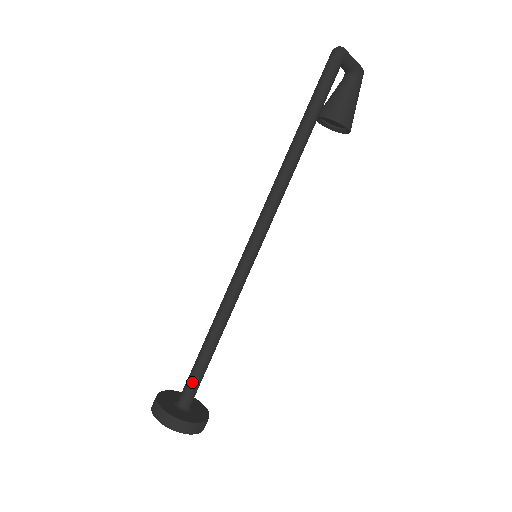
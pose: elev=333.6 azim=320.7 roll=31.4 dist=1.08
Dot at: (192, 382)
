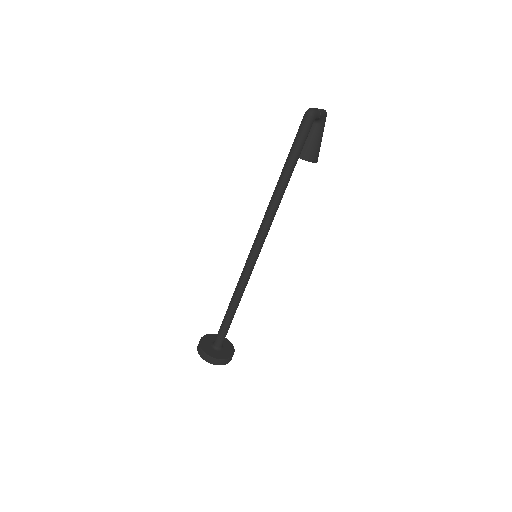
Dot at: (223, 335)
